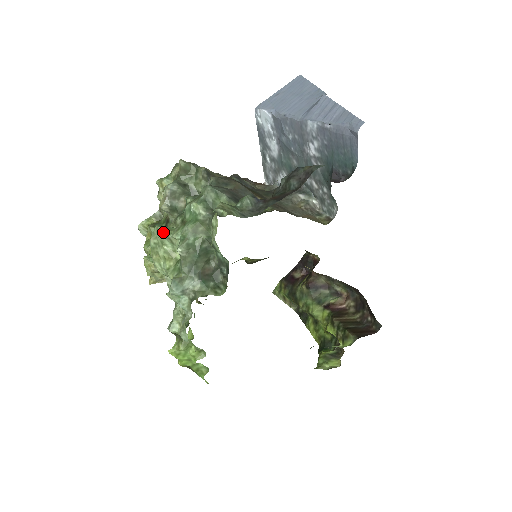
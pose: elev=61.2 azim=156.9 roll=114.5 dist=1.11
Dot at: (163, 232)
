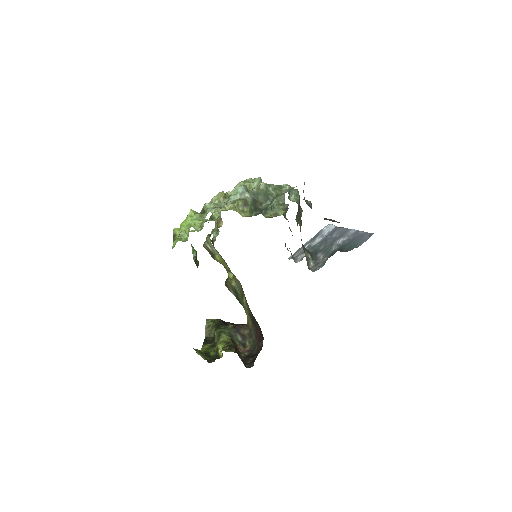
Dot at: (260, 179)
